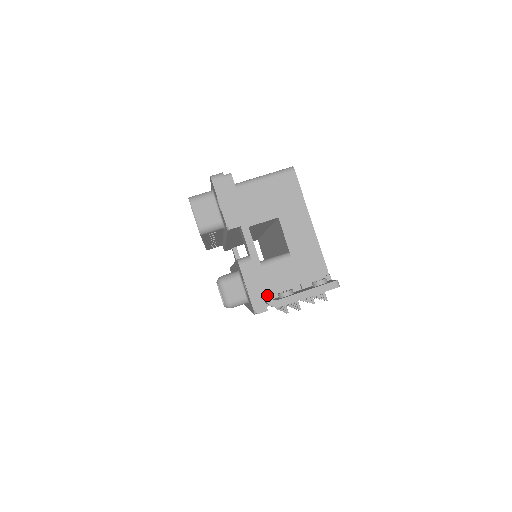
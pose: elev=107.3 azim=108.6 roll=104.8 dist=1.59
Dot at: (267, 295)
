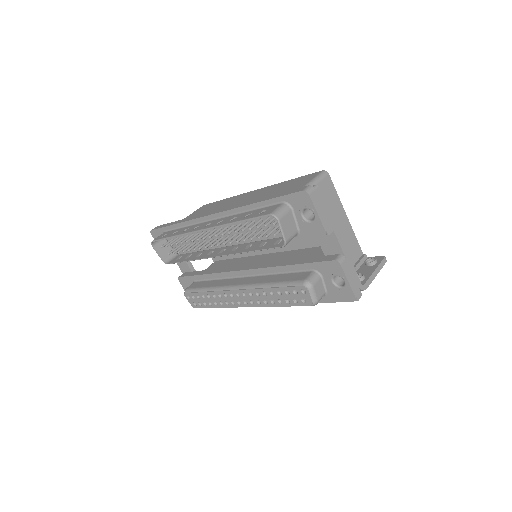
Dot at: (359, 283)
